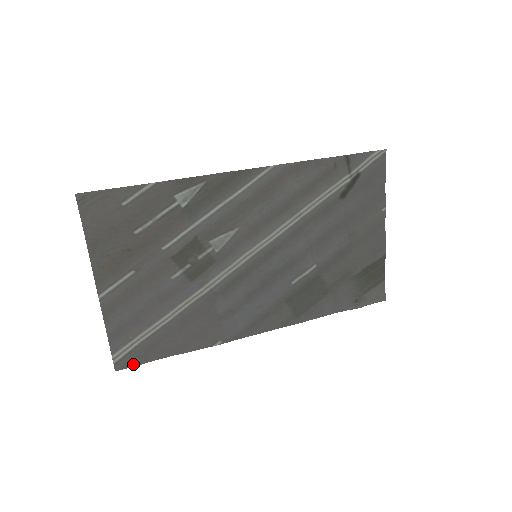
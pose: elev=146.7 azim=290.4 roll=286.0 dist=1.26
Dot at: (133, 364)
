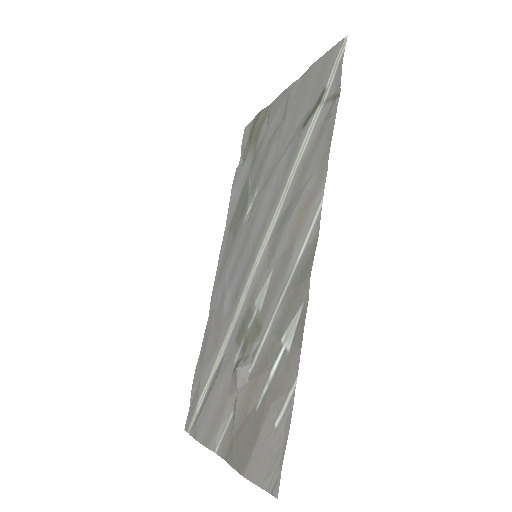
Dot at: (190, 411)
